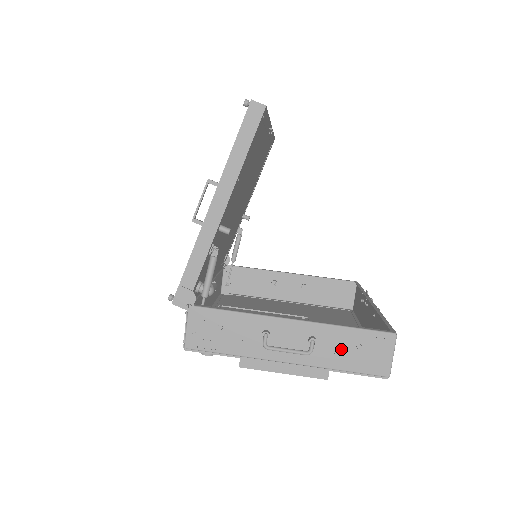
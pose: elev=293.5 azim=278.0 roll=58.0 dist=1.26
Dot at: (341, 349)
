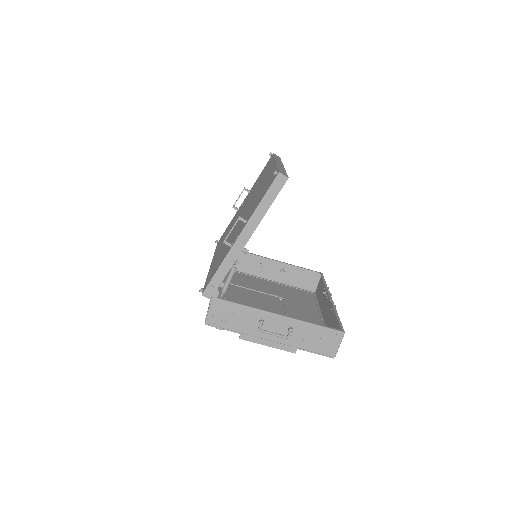
Dot at: (308, 337)
